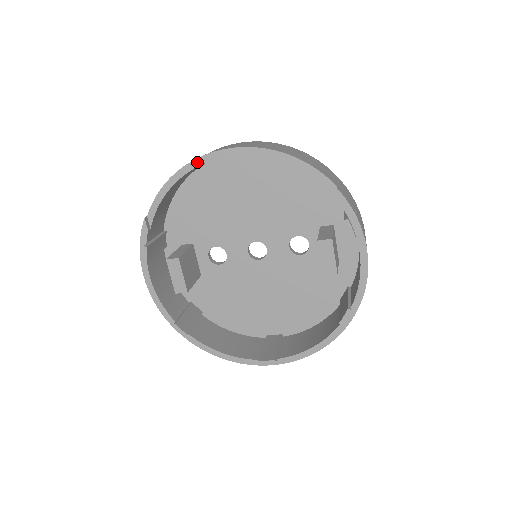
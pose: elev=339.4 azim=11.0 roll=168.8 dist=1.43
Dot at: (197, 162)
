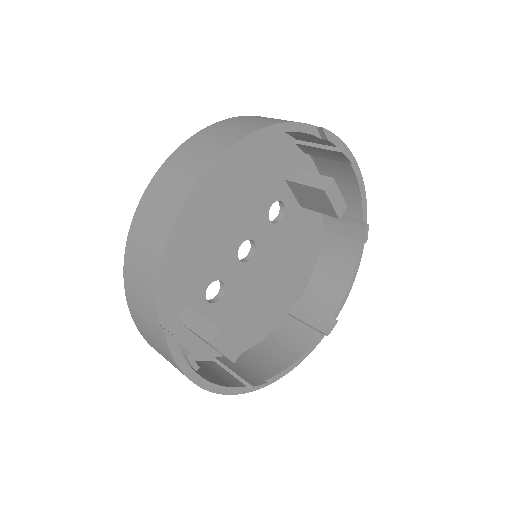
Dot at: (183, 212)
